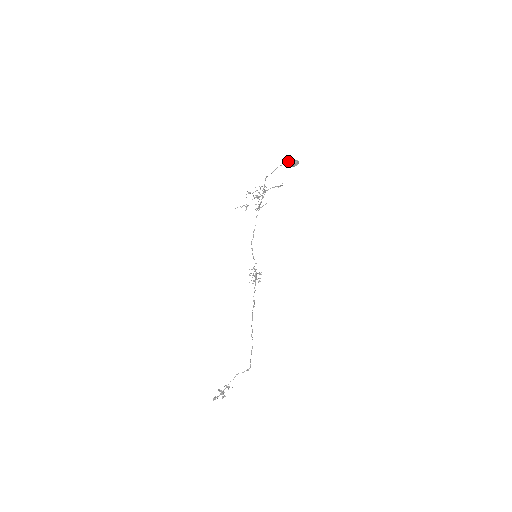
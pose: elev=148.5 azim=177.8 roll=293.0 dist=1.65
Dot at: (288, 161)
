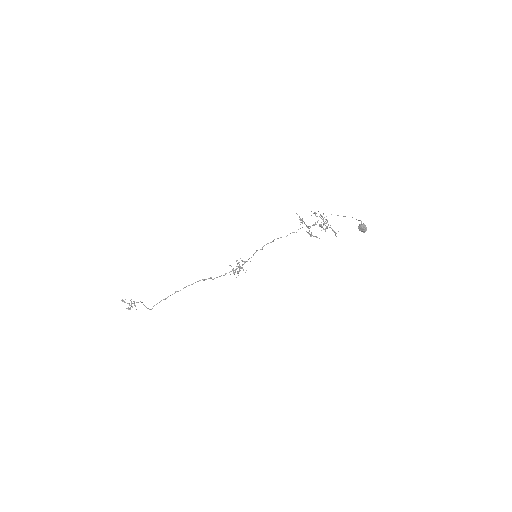
Dot at: (361, 221)
